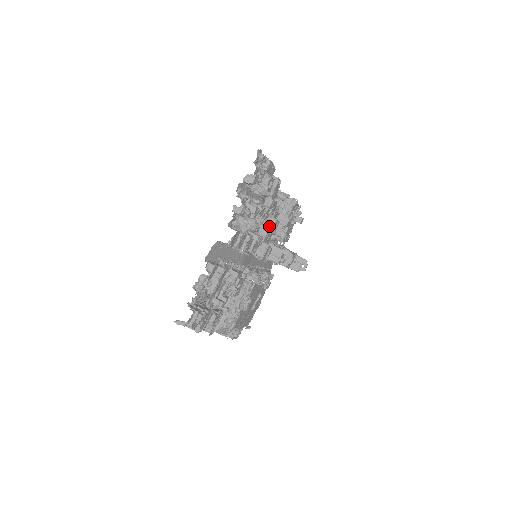
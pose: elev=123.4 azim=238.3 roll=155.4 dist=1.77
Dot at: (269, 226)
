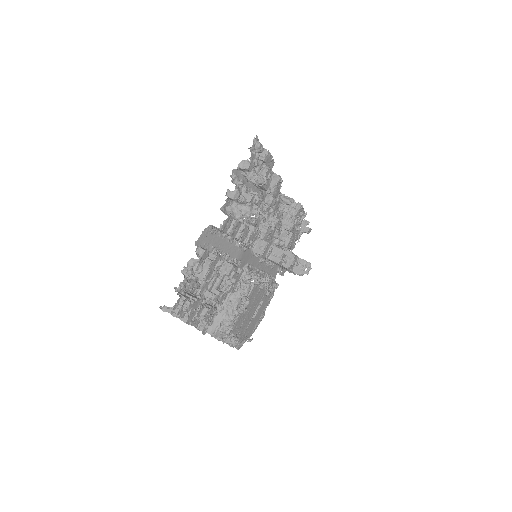
Dot at: (266, 217)
